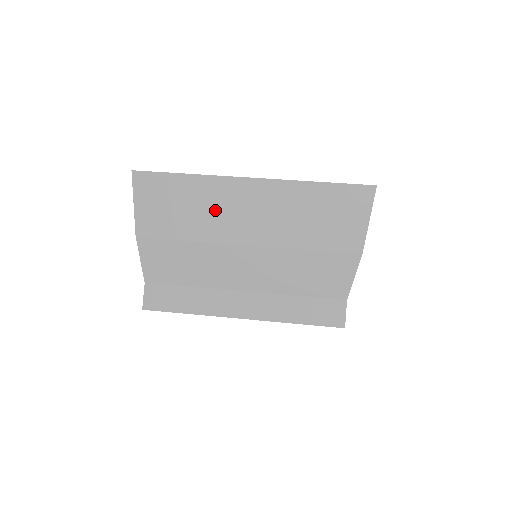
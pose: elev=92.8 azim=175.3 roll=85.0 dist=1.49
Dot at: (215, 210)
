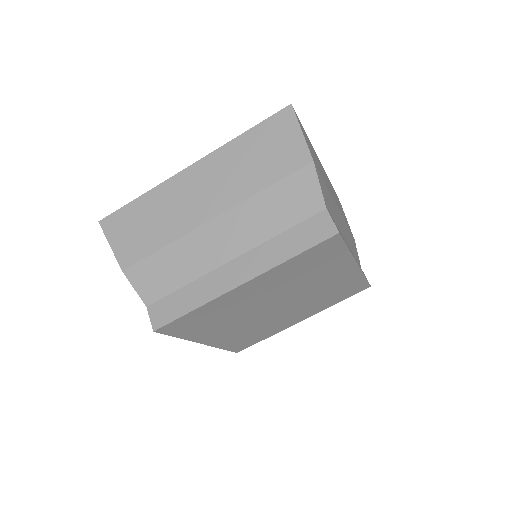
Dot at: (174, 208)
